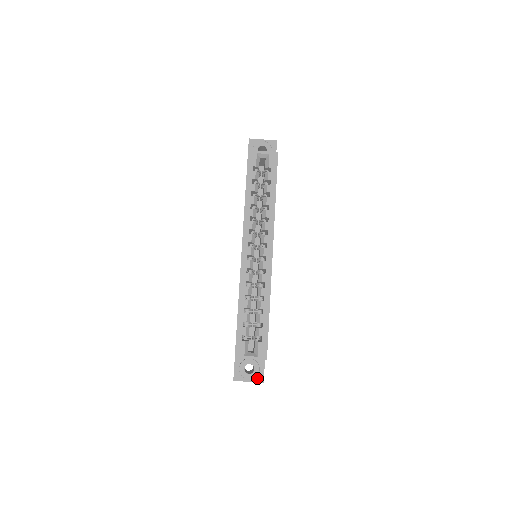
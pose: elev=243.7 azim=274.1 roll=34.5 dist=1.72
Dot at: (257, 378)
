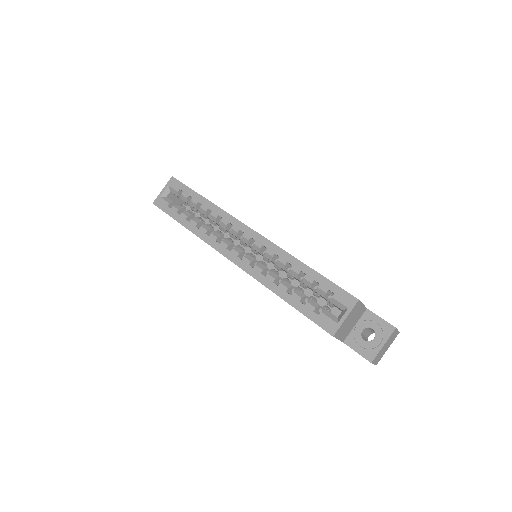
Dot at: (385, 332)
